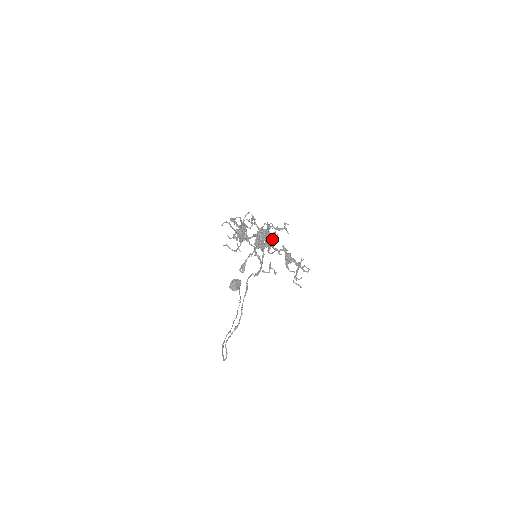
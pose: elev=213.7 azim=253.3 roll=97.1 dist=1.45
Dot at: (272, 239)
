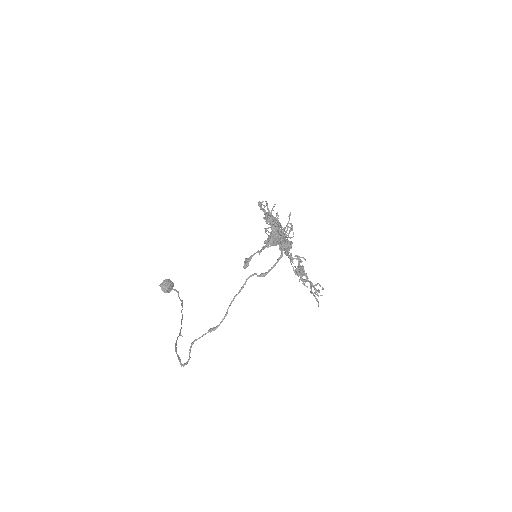
Dot at: (290, 243)
